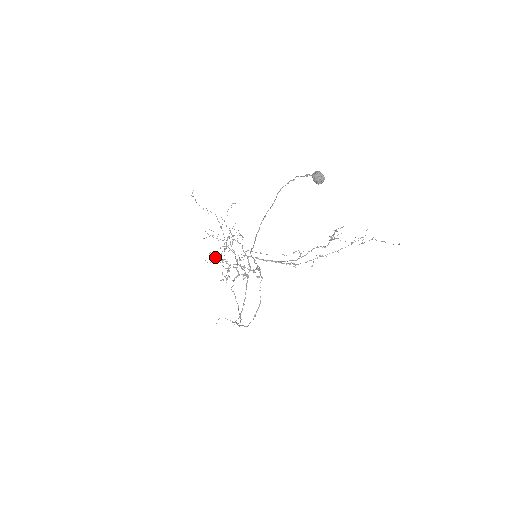
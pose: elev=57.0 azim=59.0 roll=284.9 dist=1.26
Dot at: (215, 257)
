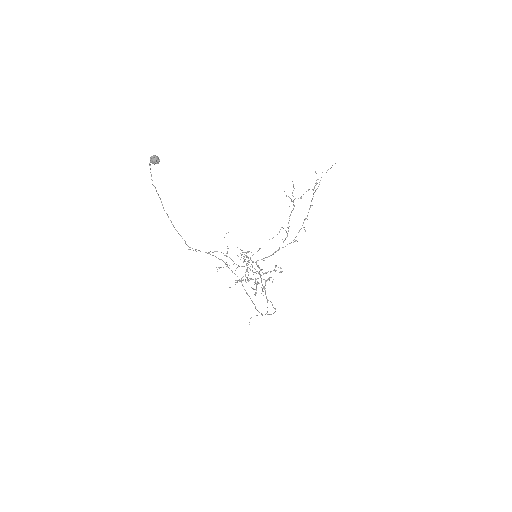
Dot at: occluded
